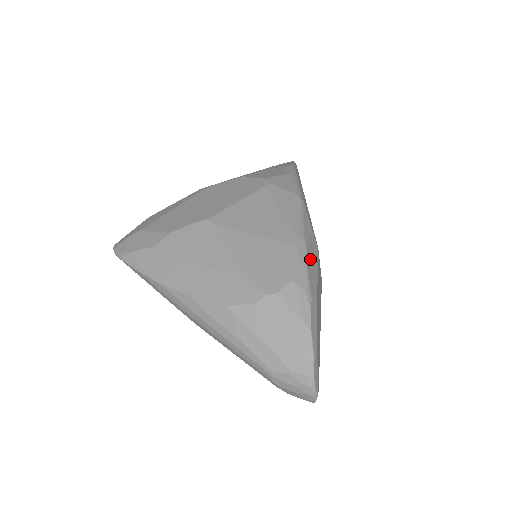
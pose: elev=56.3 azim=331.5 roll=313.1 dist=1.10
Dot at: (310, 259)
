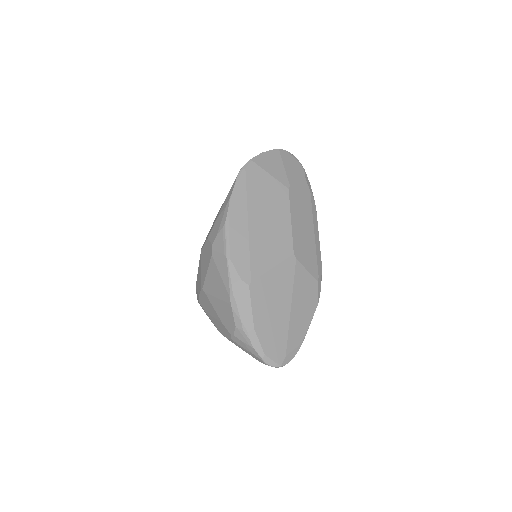
Dot at: (241, 305)
